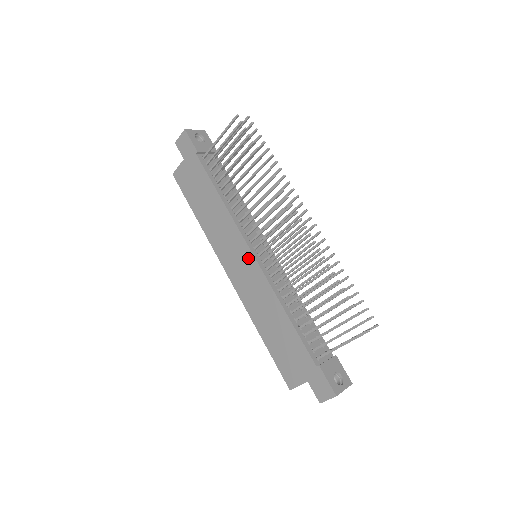
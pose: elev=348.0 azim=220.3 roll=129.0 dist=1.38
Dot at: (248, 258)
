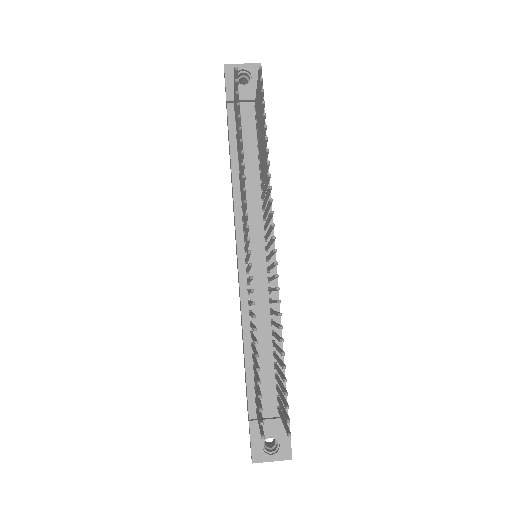
Dot at: occluded
